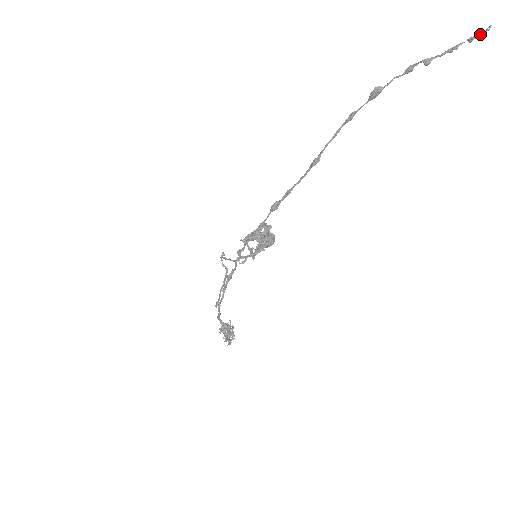
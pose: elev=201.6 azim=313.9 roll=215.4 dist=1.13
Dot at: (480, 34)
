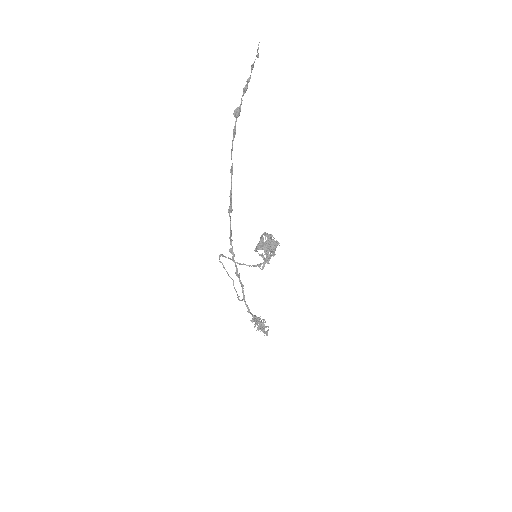
Dot at: (257, 51)
